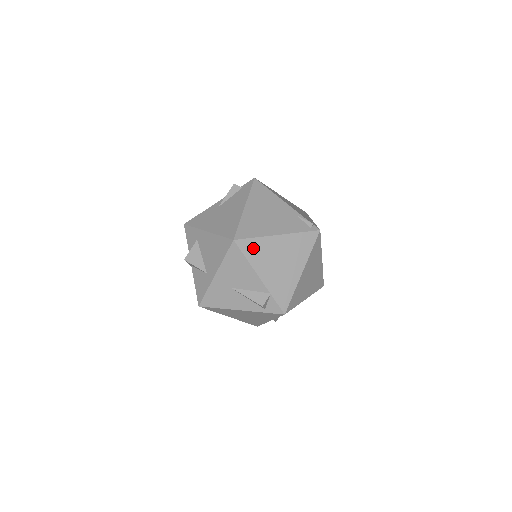
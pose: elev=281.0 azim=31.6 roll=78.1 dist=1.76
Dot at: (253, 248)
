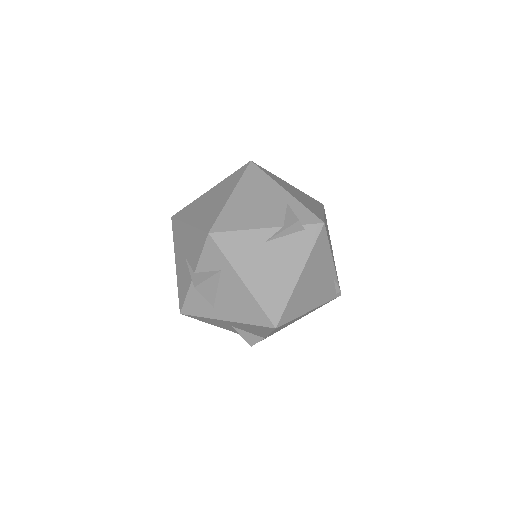
Dot at: occluded
